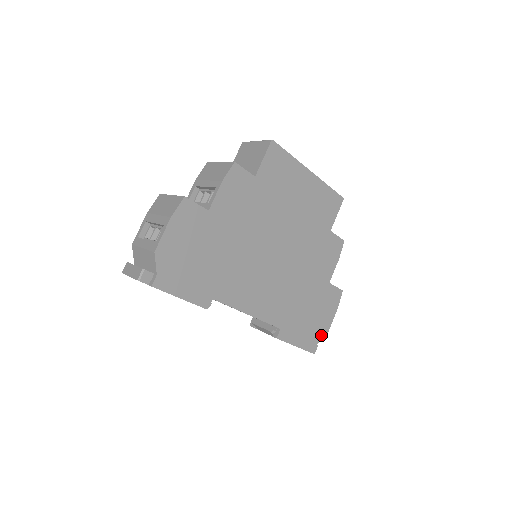
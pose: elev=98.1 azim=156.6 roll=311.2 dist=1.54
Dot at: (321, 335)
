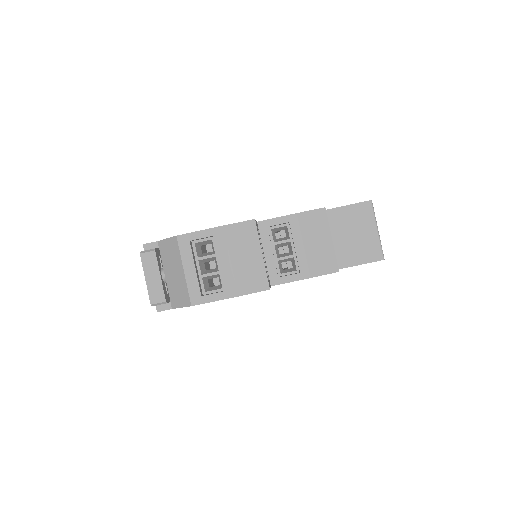
Dot at: occluded
